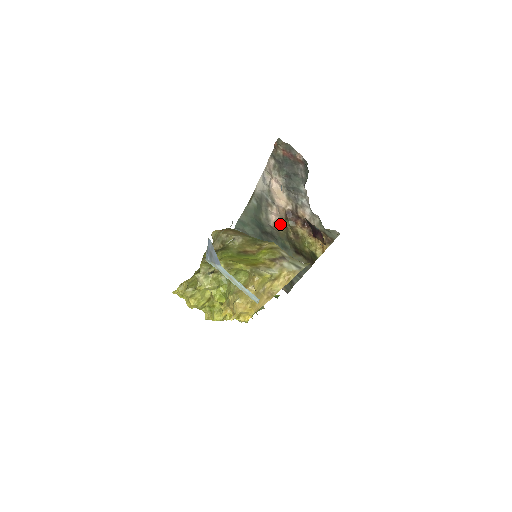
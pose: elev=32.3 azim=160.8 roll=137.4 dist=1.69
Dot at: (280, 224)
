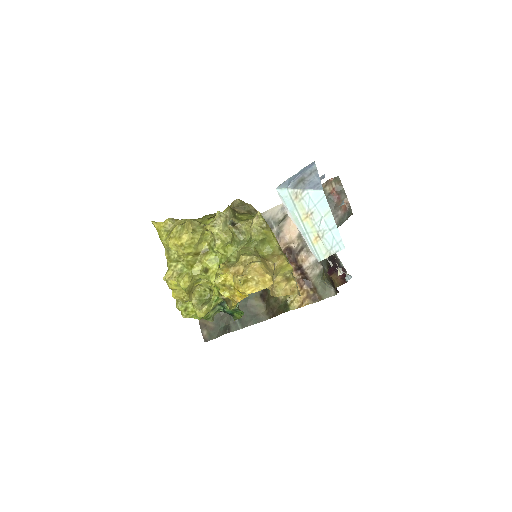
Dot at: occluded
